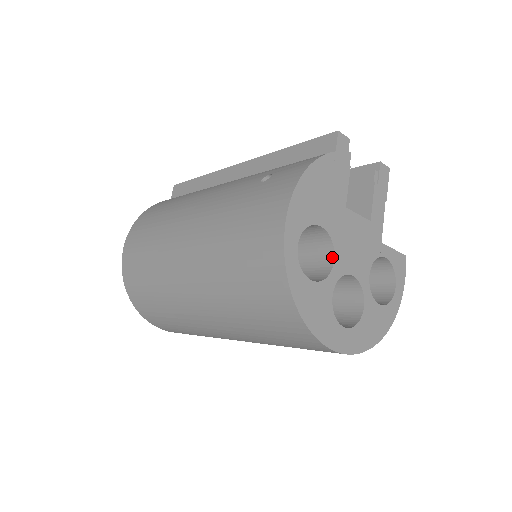
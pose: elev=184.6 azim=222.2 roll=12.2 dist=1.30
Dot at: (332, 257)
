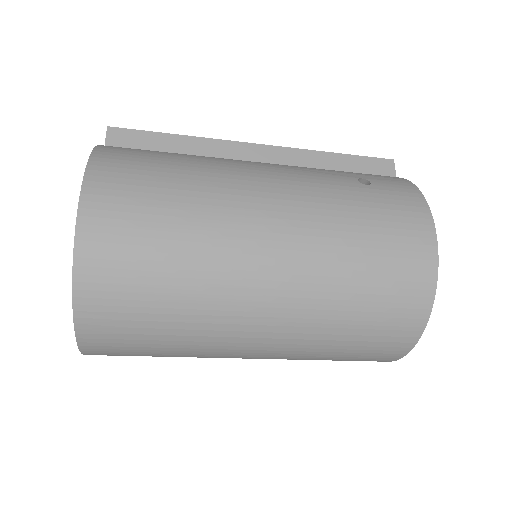
Dot at: occluded
